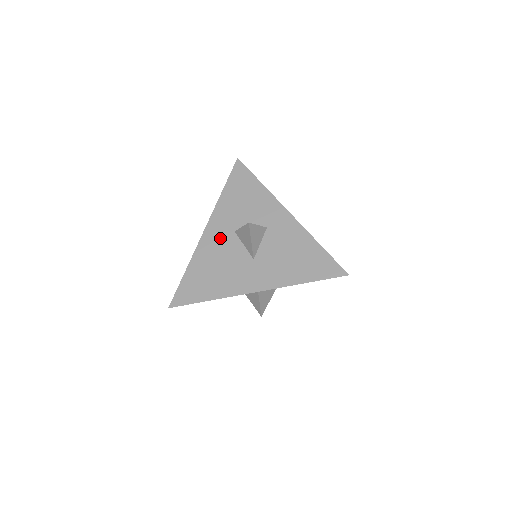
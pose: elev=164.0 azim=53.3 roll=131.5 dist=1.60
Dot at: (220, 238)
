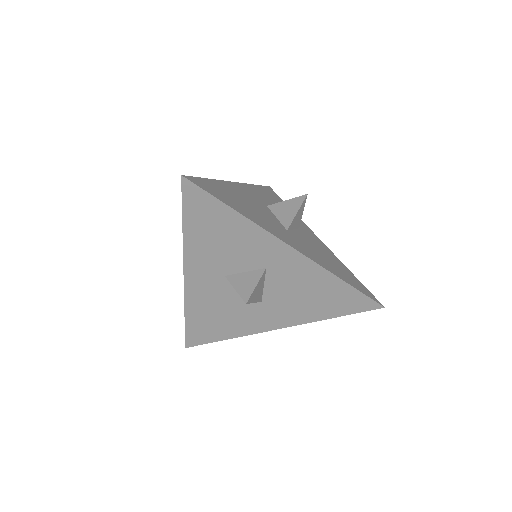
Dot at: (209, 285)
